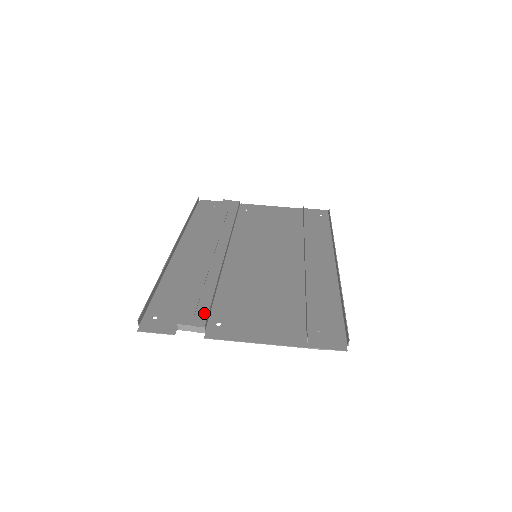
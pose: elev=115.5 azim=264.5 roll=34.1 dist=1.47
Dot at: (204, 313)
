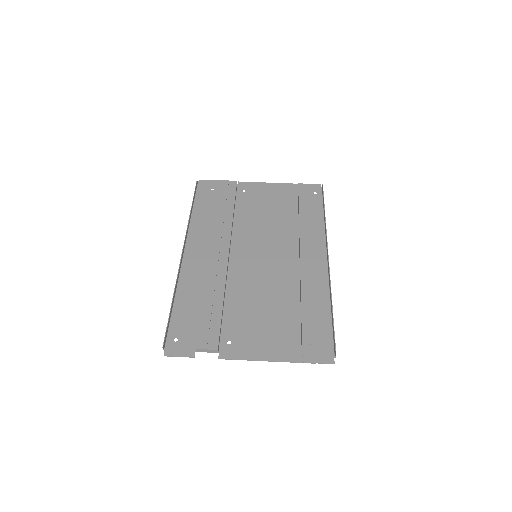
Dot at: (216, 334)
